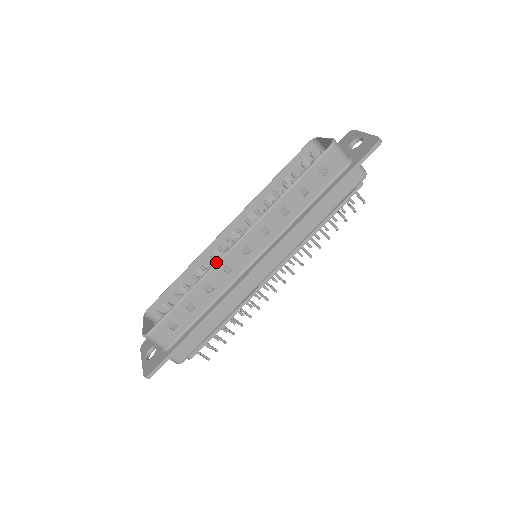
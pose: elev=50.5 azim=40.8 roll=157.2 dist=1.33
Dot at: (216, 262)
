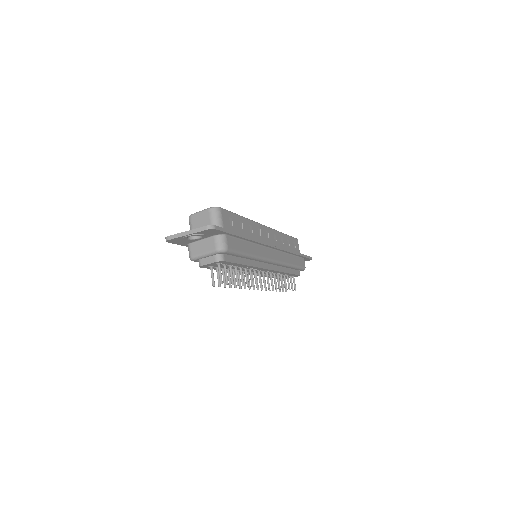
Dot at: (257, 222)
